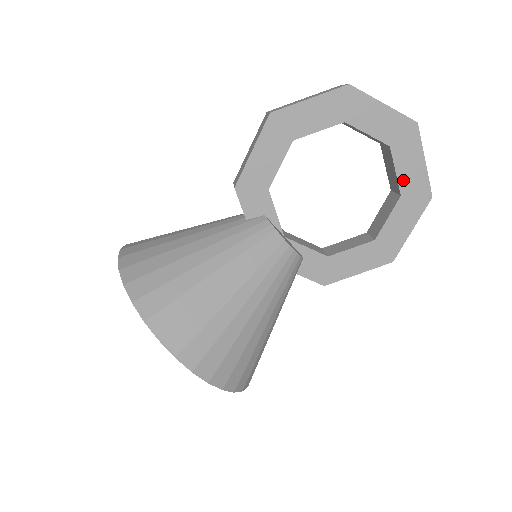
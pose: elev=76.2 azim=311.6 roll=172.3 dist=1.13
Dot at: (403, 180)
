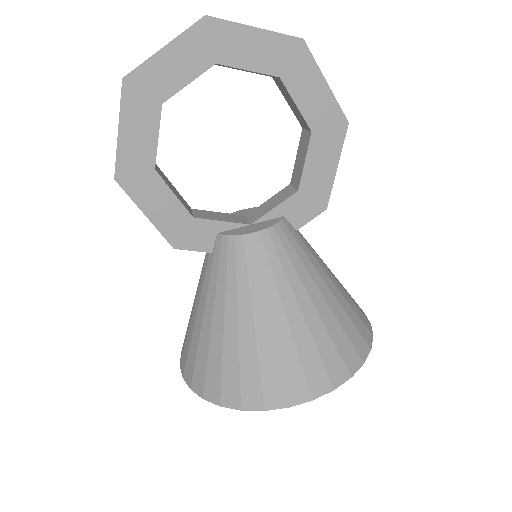
Dot at: (263, 66)
